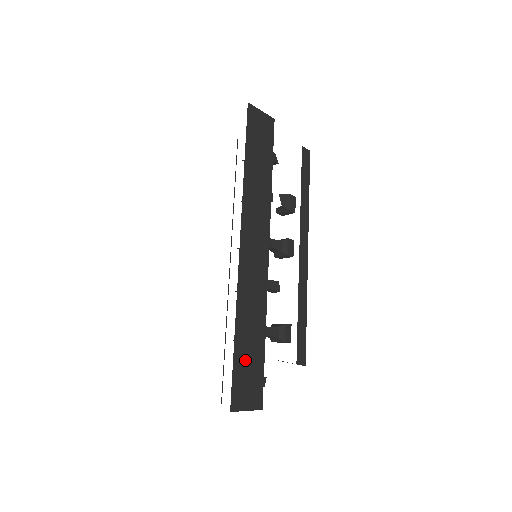
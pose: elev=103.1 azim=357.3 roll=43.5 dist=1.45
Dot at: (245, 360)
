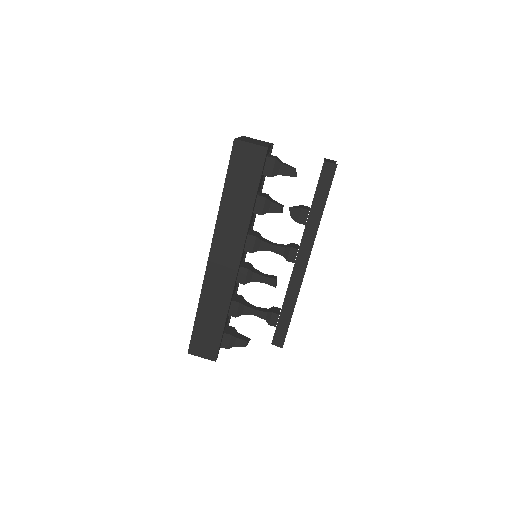
Dot at: (204, 329)
